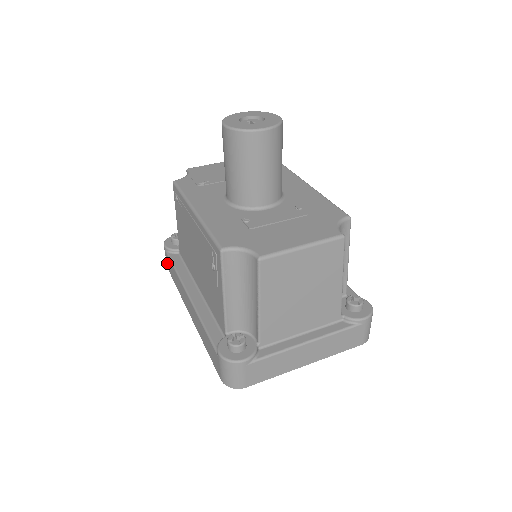
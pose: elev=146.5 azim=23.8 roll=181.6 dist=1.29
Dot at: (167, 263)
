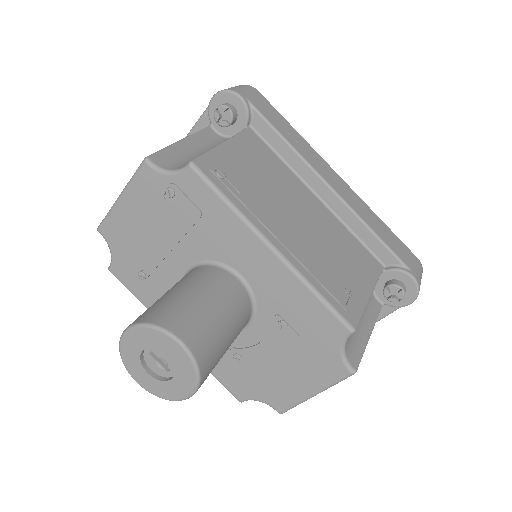
Dot at: occluded
